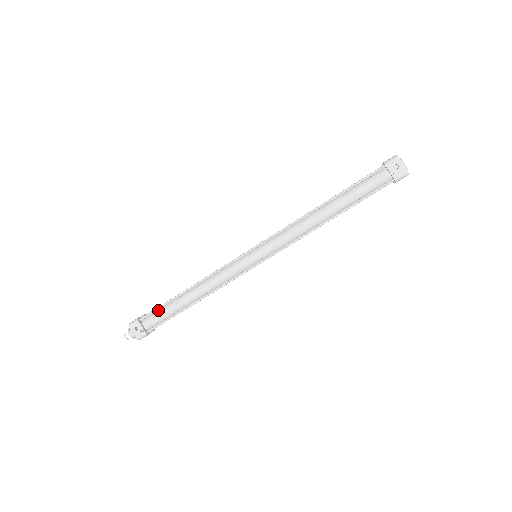
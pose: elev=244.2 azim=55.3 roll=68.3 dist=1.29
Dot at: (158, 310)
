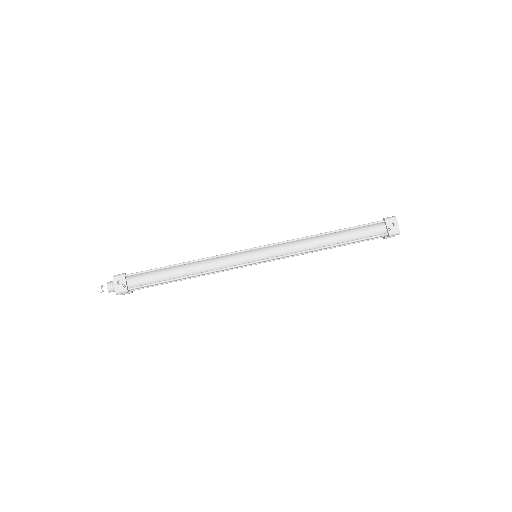
Dot at: (147, 272)
